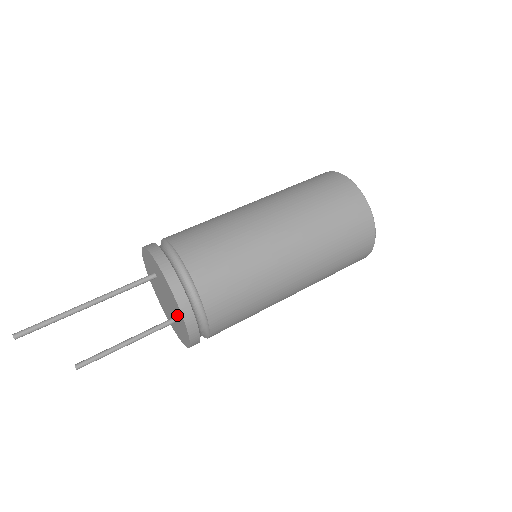
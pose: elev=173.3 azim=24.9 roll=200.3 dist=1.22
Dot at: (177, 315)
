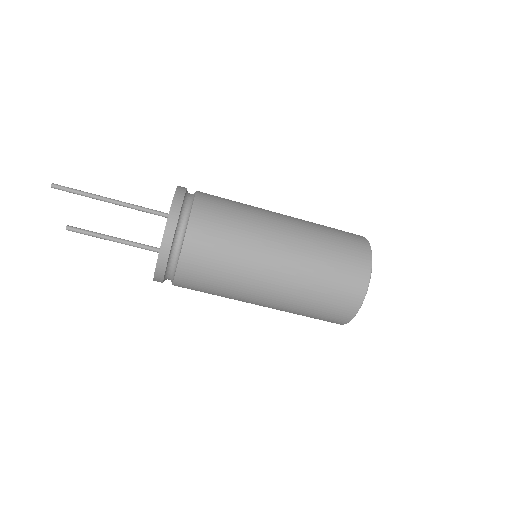
Dot at: occluded
